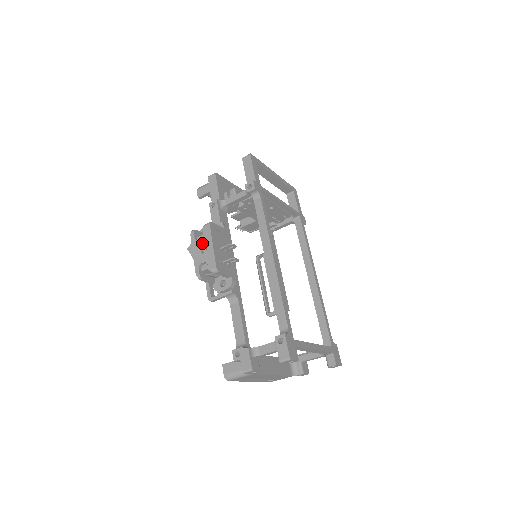
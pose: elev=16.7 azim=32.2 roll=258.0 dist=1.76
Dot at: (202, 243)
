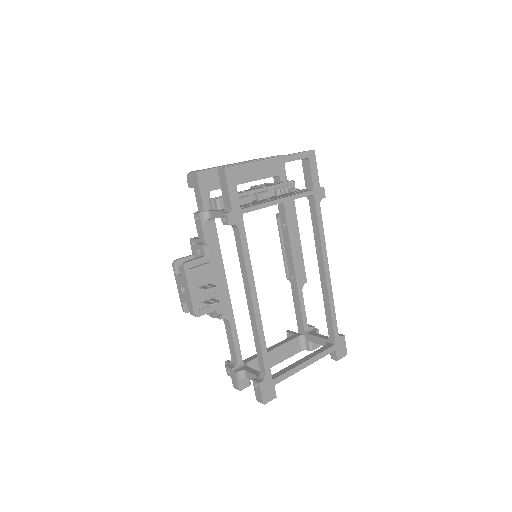
Dot at: (181, 283)
